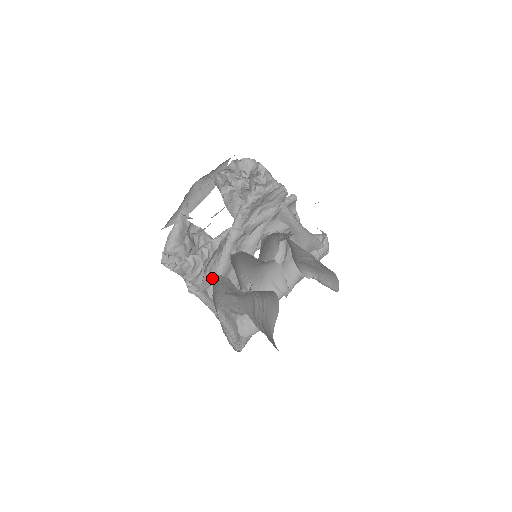
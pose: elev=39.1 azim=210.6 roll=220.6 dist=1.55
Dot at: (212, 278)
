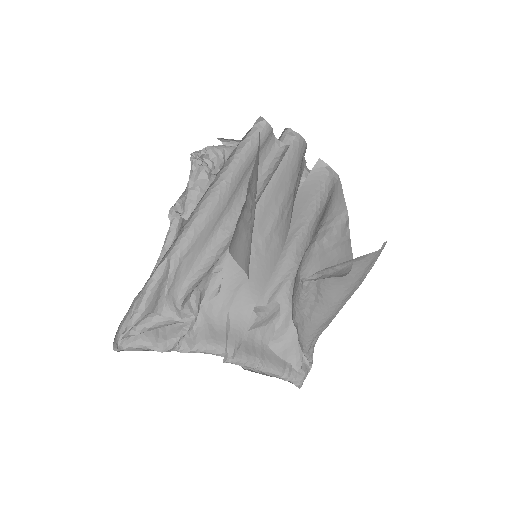
Dot at: occluded
